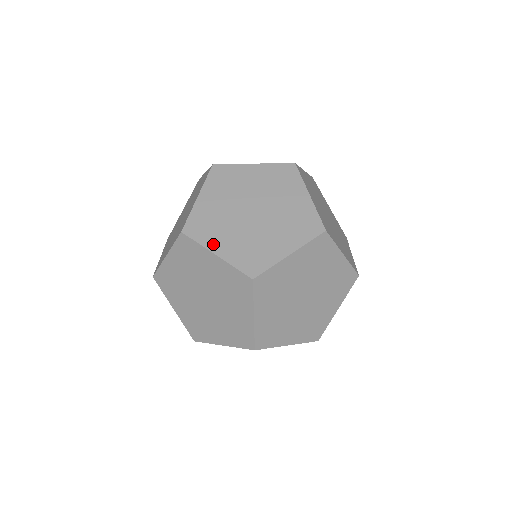
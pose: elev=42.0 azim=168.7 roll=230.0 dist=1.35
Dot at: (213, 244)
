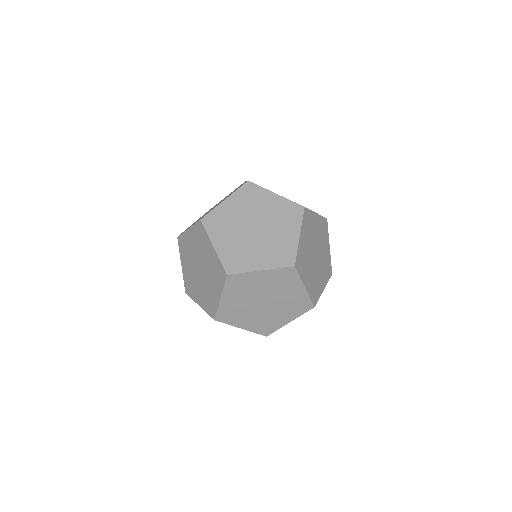
Dot at: (216, 238)
